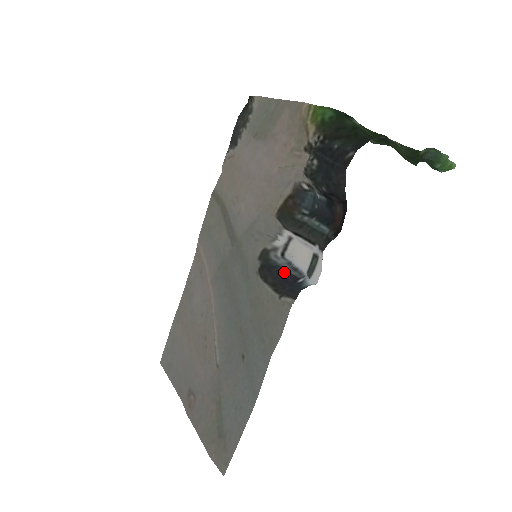
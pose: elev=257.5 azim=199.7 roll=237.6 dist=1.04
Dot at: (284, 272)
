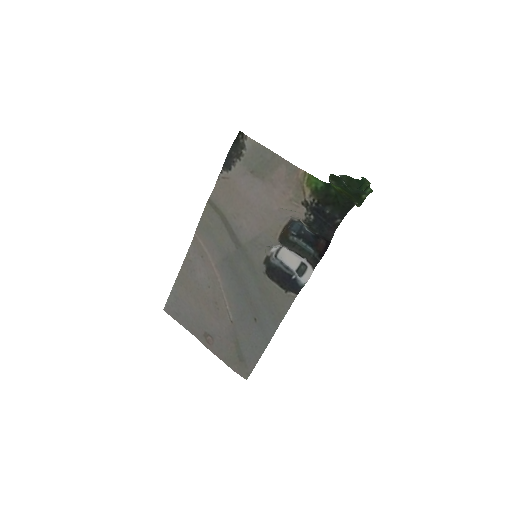
Dot at: (282, 272)
